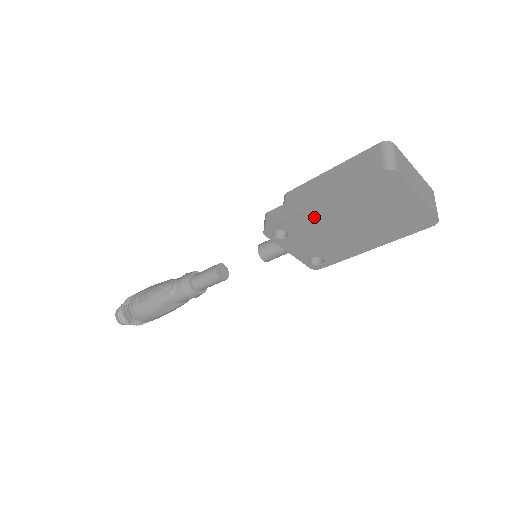
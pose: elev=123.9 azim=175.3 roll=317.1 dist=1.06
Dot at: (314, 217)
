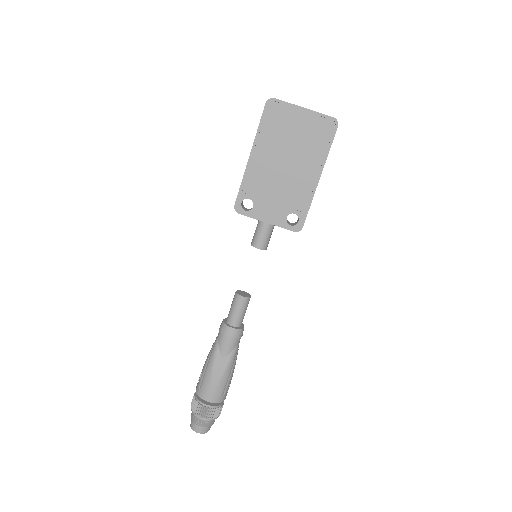
Dot at: (256, 172)
